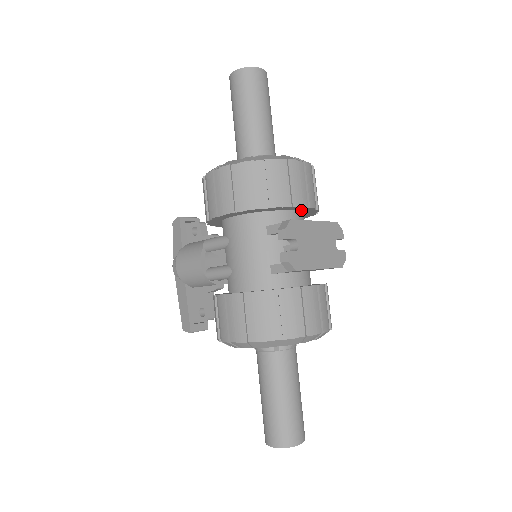
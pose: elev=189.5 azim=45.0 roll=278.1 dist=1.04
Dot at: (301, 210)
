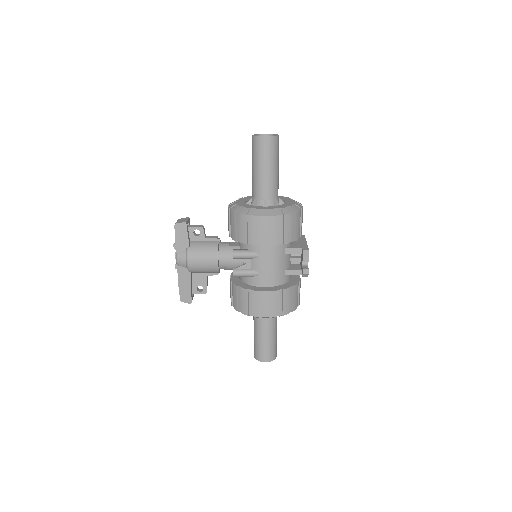
Dot at: occluded
